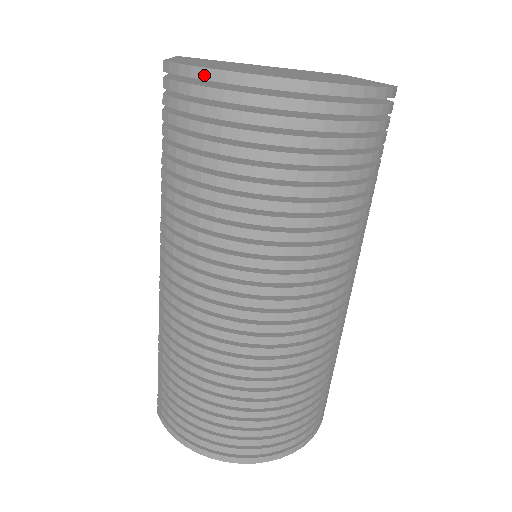
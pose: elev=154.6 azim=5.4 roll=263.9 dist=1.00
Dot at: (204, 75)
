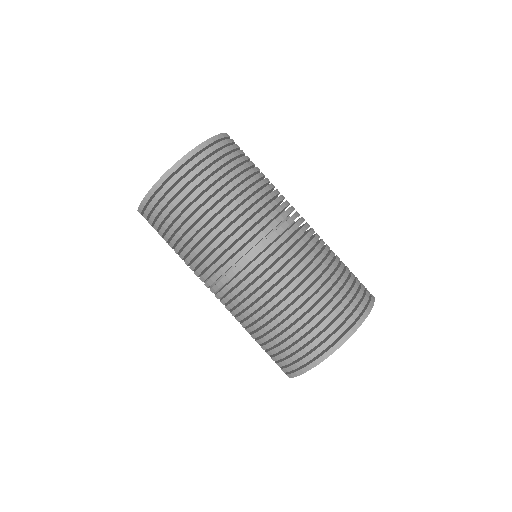
Dot at: (150, 194)
